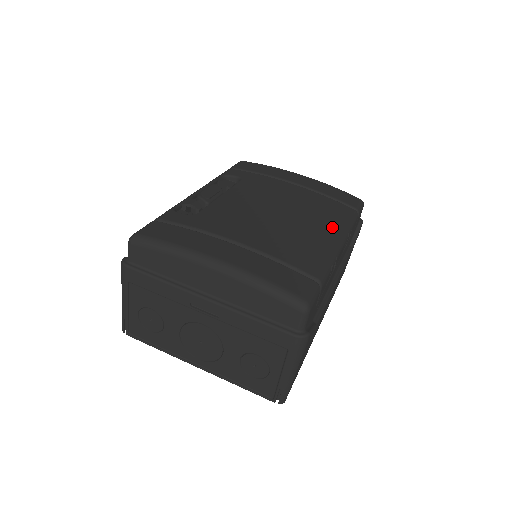
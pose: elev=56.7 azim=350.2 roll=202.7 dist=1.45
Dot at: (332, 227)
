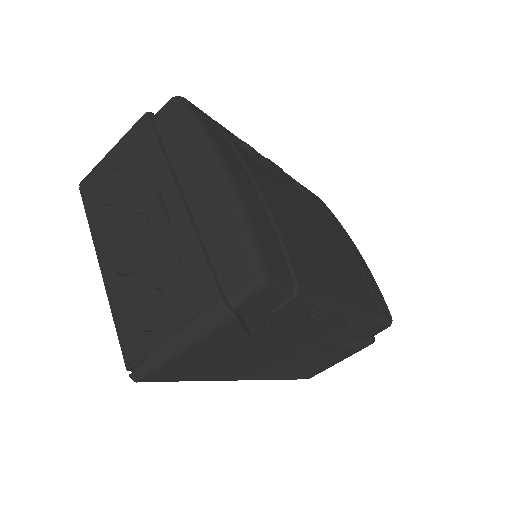
Dot at: (350, 291)
